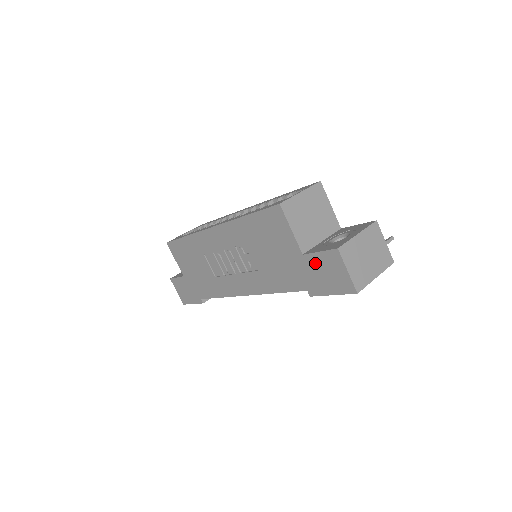
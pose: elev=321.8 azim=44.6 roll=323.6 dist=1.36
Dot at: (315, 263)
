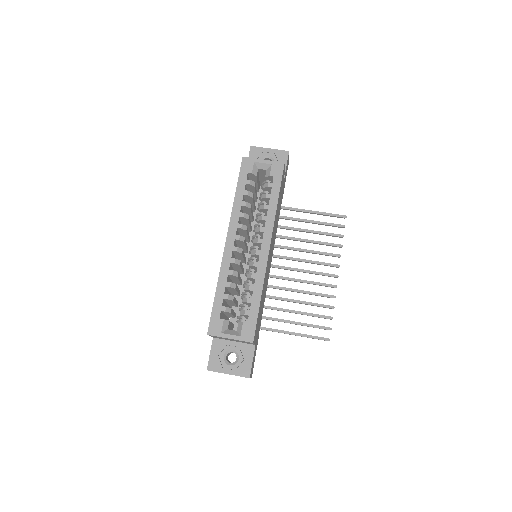
Dot at: occluded
